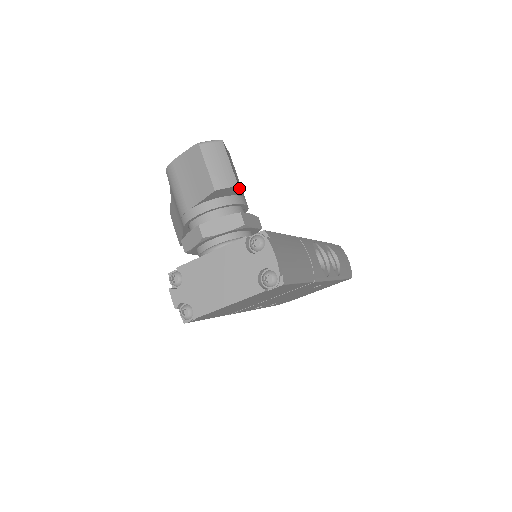
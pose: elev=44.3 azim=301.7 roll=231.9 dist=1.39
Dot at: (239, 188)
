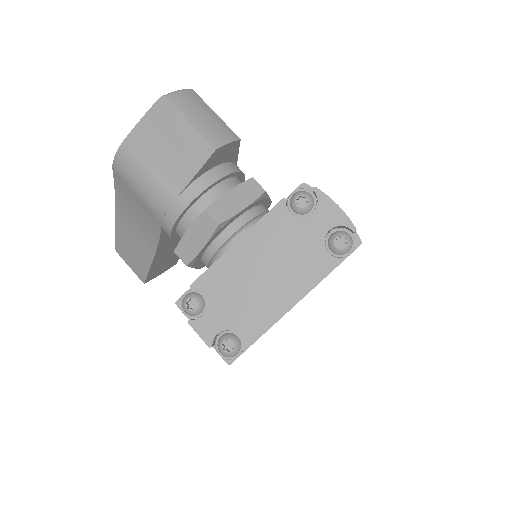
Dot at: (239, 145)
